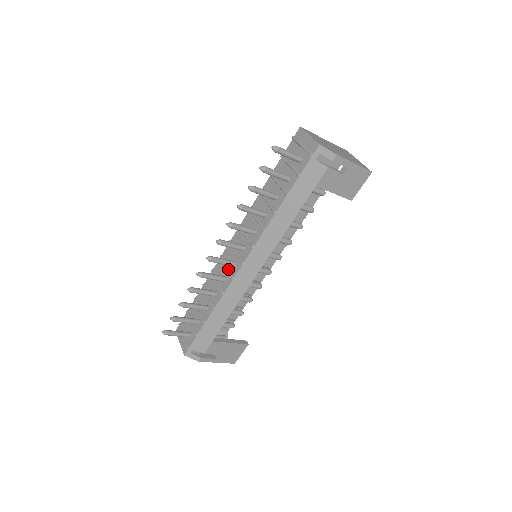
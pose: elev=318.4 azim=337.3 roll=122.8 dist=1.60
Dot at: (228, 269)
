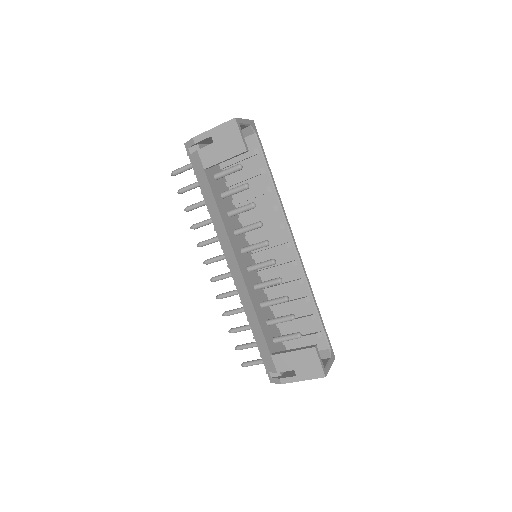
Dot at: occluded
